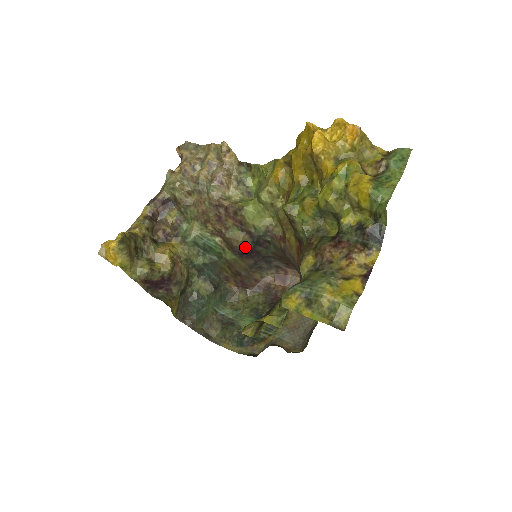
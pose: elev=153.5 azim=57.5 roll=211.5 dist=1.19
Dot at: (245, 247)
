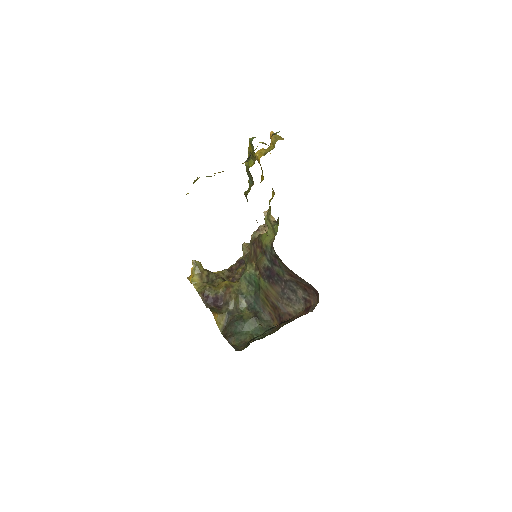
Dot at: (266, 268)
